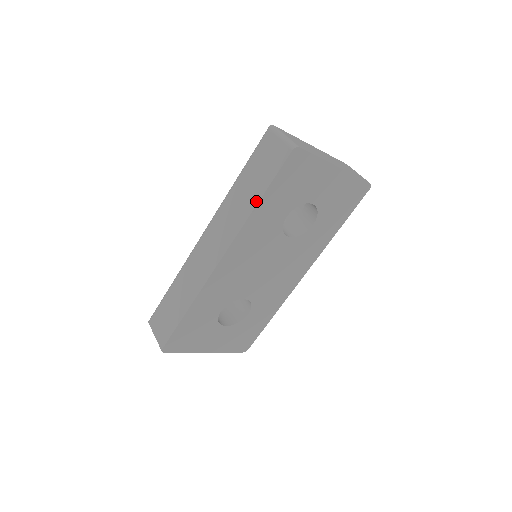
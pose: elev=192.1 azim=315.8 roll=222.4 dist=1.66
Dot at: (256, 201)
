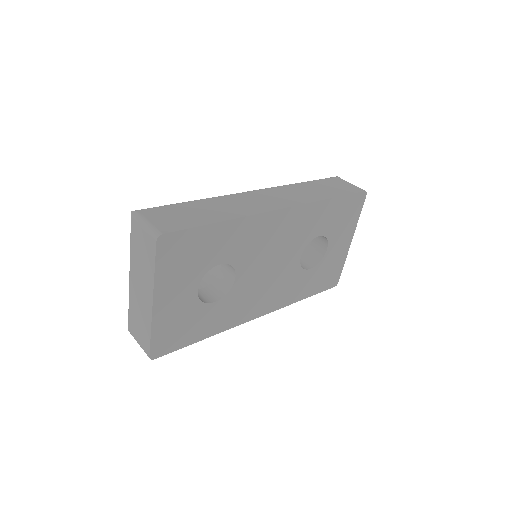
Dot at: (329, 197)
